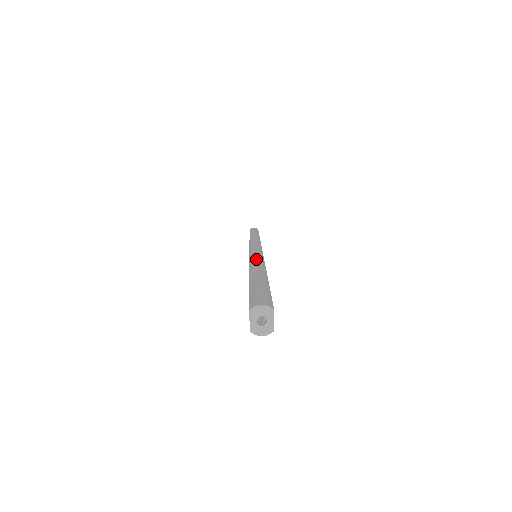
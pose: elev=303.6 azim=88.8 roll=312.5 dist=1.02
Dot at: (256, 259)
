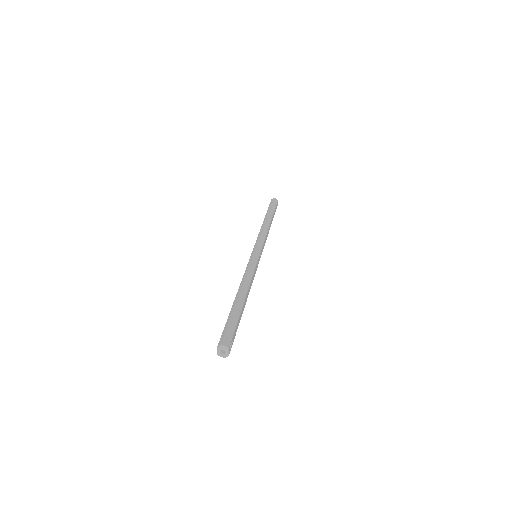
Dot at: (247, 276)
